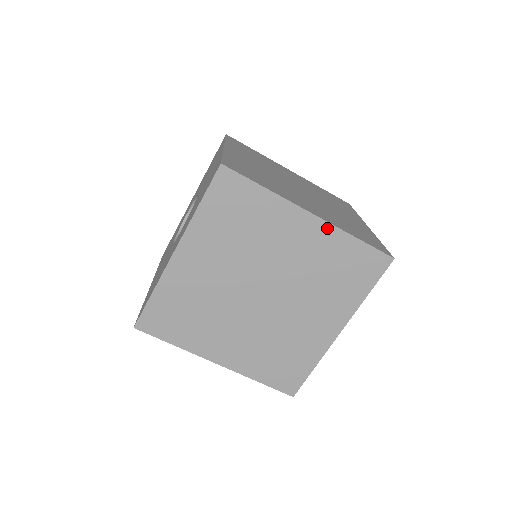
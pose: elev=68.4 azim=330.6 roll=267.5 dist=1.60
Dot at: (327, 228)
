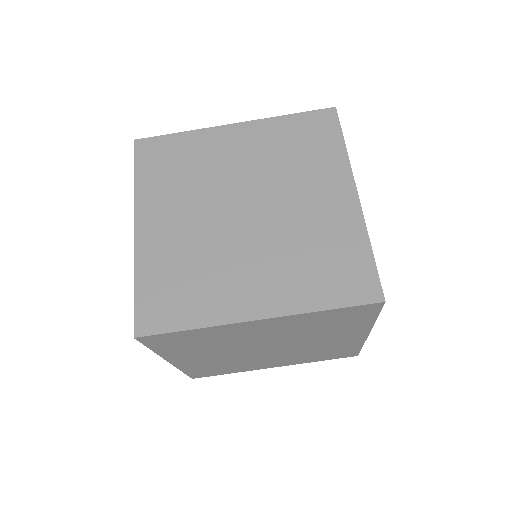
Dot at: (357, 215)
